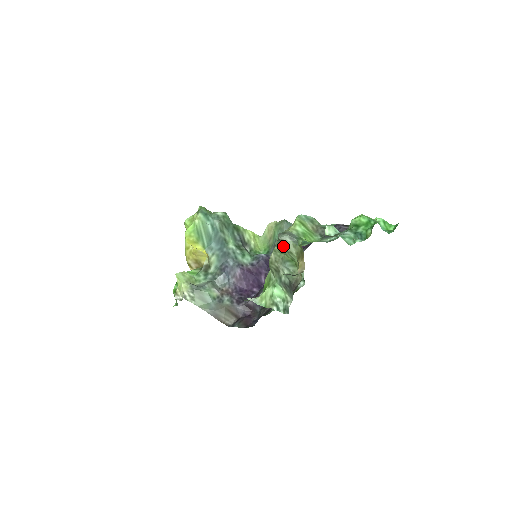
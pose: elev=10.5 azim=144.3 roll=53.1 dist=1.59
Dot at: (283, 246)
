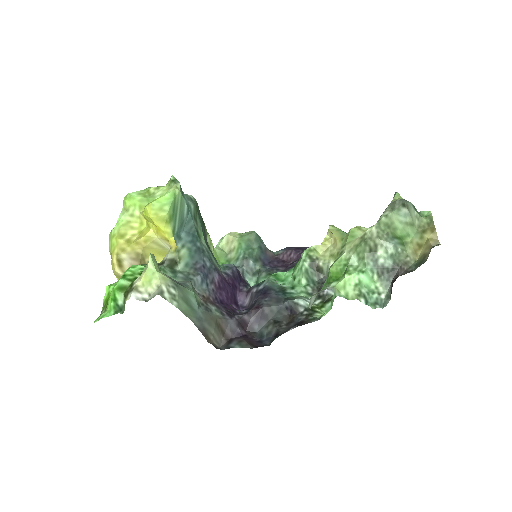
Dot at: (405, 214)
